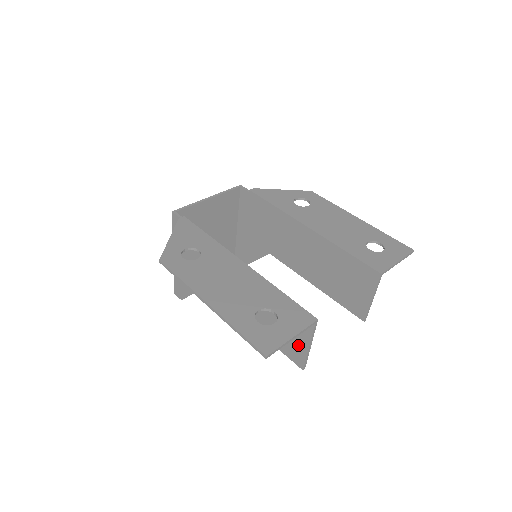
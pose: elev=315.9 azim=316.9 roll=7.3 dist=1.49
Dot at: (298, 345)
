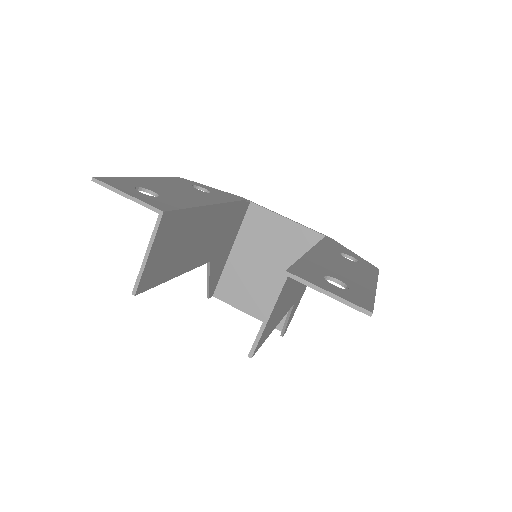
Dot at: occluded
